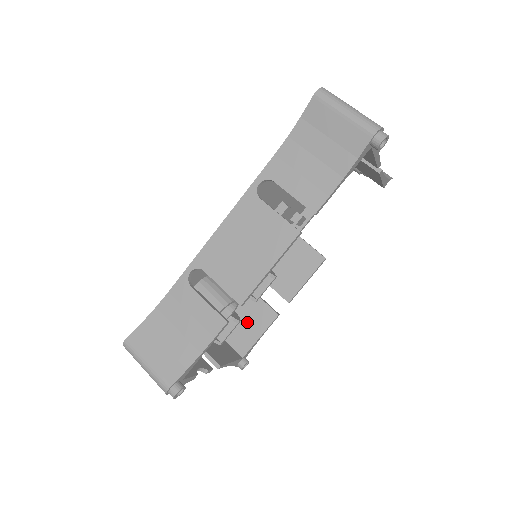
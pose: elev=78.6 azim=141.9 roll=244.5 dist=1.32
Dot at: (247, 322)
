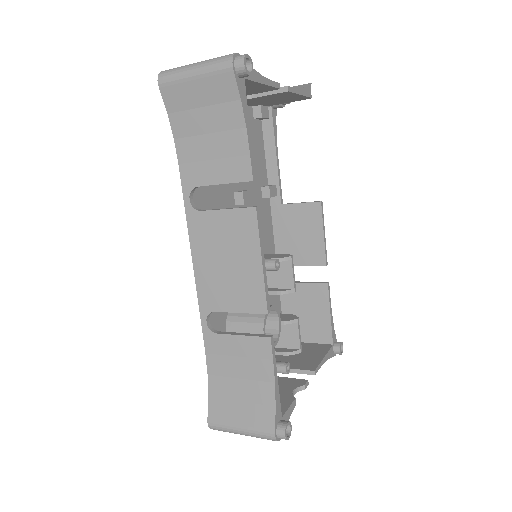
Dot at: (309, 312)
